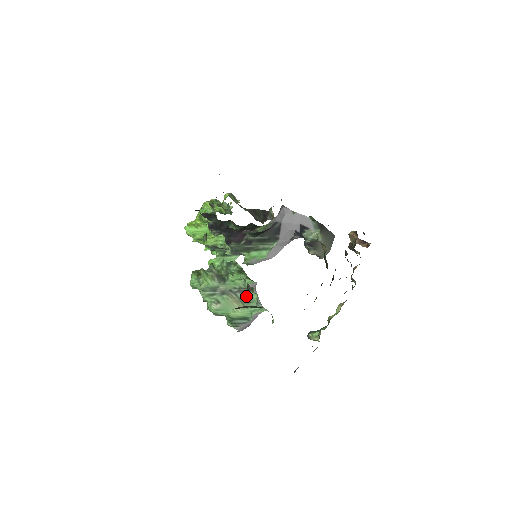
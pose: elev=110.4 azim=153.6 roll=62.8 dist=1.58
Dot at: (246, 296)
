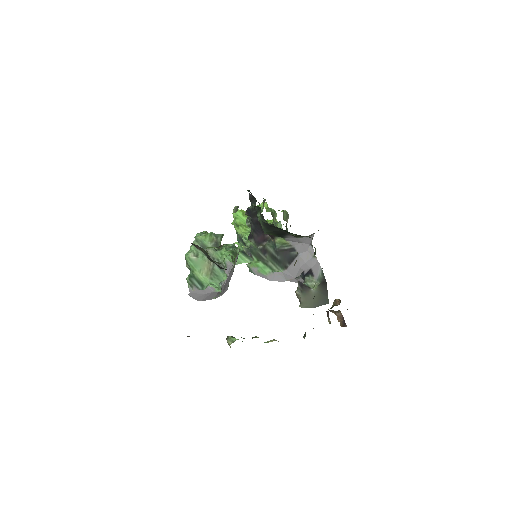
Dot at: (211, 247)
